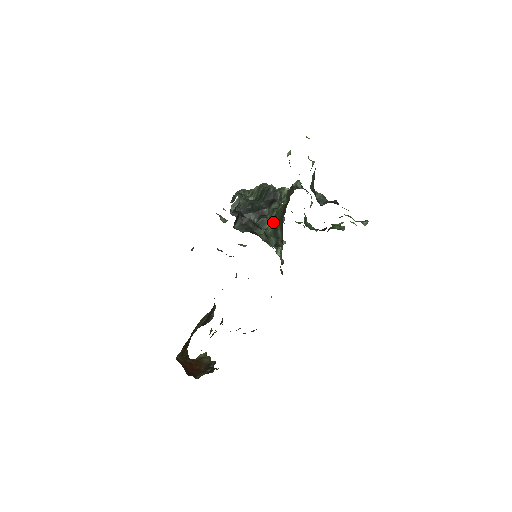
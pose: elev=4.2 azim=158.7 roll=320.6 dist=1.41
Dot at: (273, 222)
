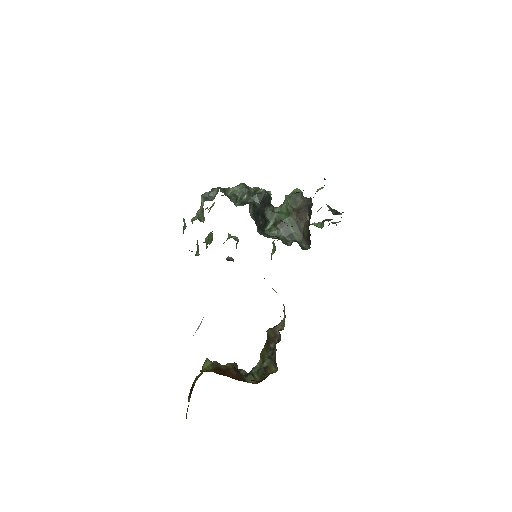
Dot at: (281, 225)
